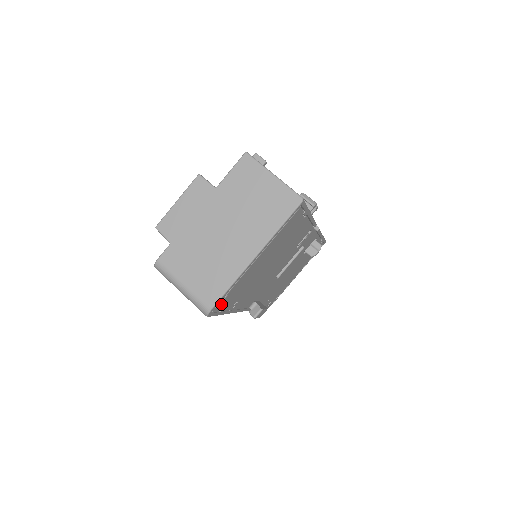
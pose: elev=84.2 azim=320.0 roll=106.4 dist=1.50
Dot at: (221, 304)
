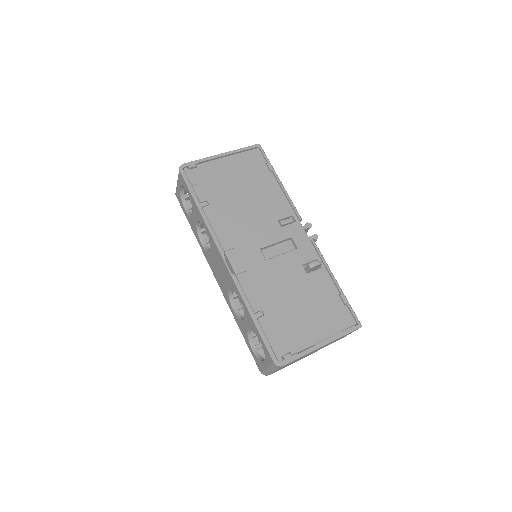
Dot at: (192, 173)
